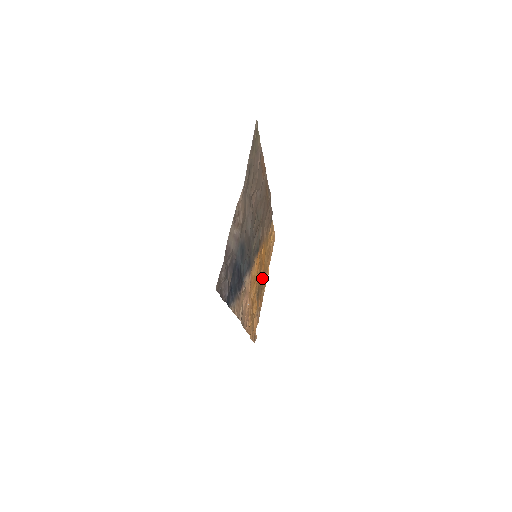
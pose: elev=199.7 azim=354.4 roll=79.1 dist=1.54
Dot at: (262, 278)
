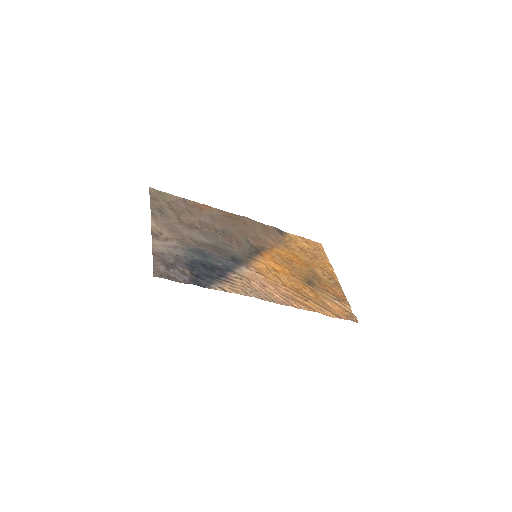
Dot at: (311, 272)
